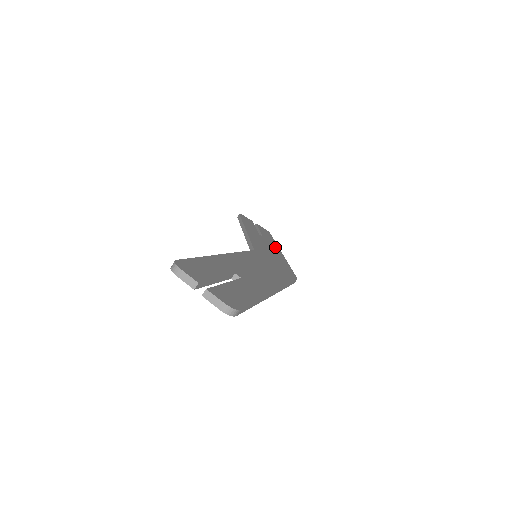
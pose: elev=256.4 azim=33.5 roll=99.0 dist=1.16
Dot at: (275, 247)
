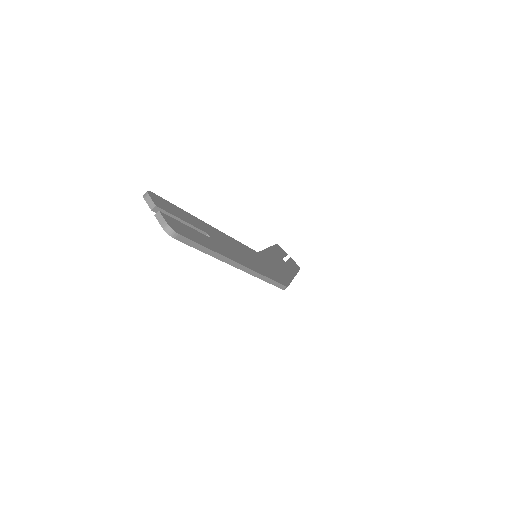
Dot at: (291, 271)
